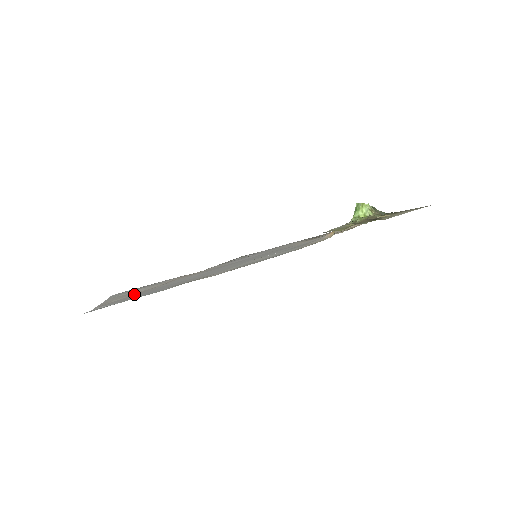
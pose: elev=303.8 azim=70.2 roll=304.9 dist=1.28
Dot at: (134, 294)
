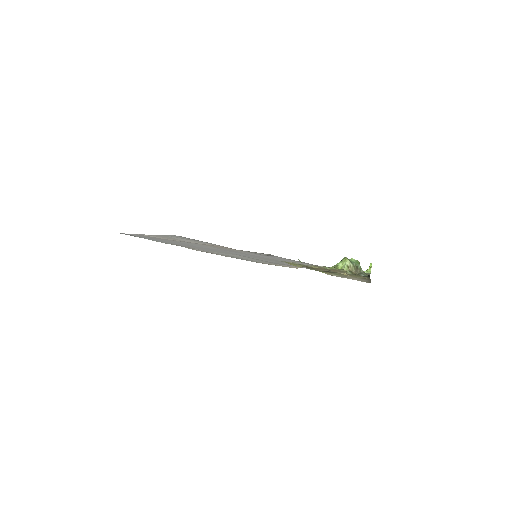
Dot at: (171, 239)
